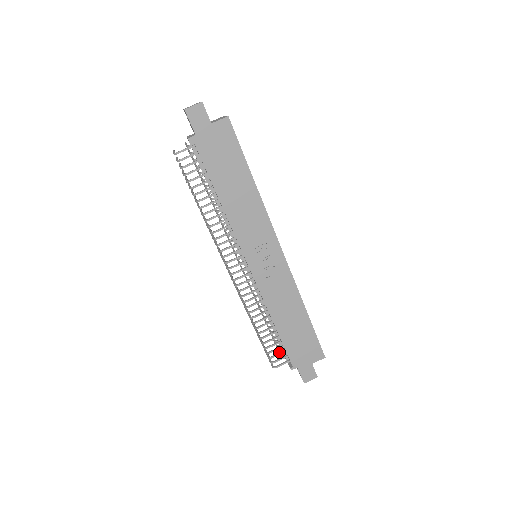
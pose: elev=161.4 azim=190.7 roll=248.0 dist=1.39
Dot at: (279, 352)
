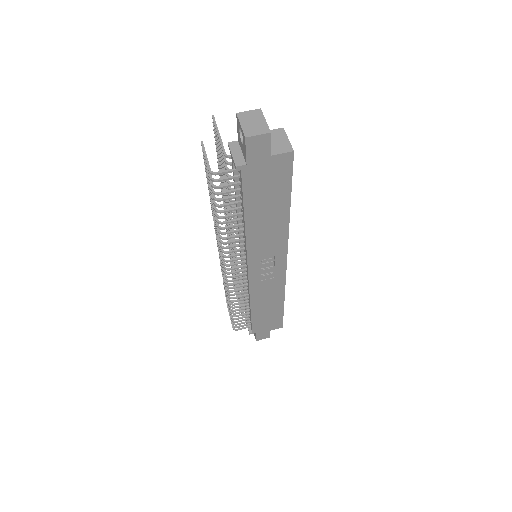
Dot at: occluded
